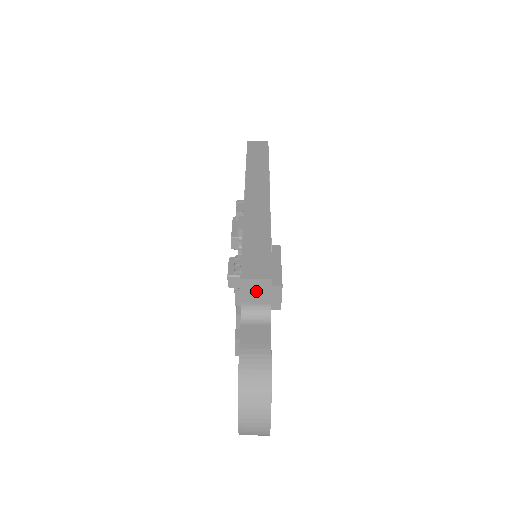
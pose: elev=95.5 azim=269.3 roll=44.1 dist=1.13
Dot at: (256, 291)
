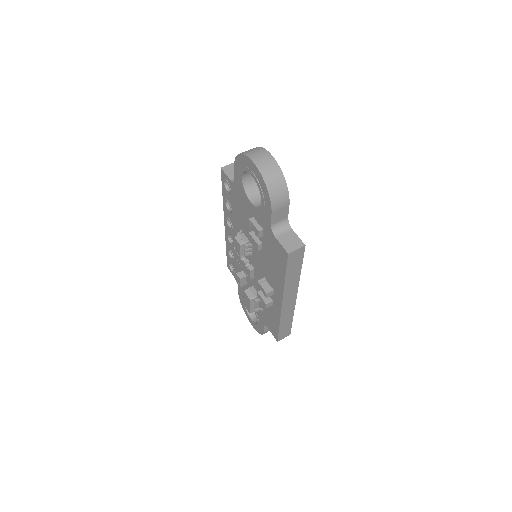
Dot at: (233, 170)
